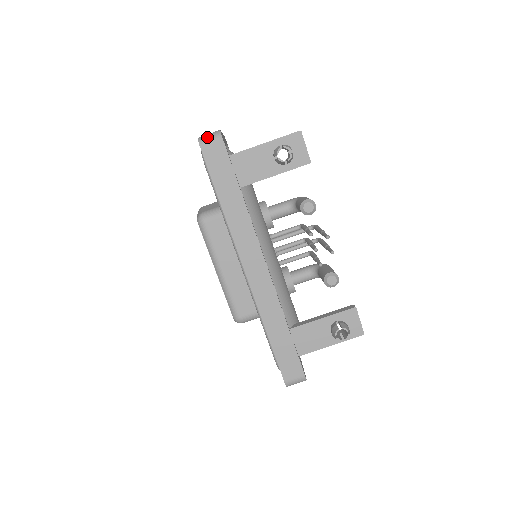
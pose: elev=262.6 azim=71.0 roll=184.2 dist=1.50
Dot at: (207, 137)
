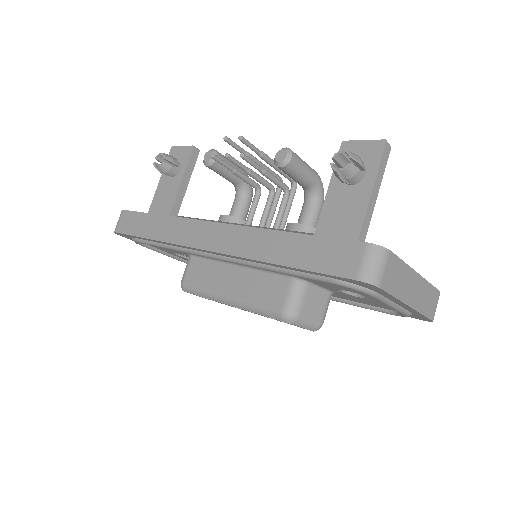
Dot at: (117, 224)
